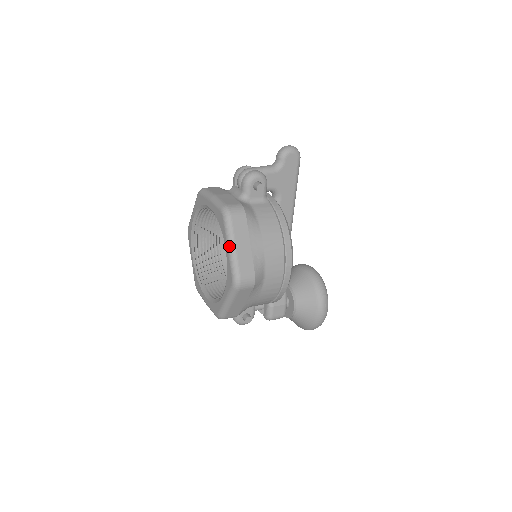
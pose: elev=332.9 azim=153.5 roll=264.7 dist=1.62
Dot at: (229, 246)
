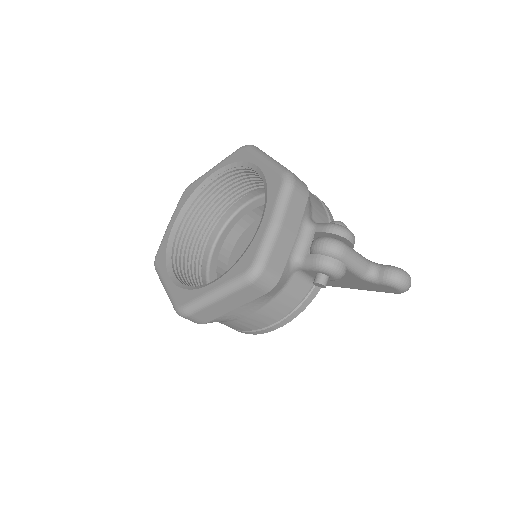
Dot at: (214, 293)
